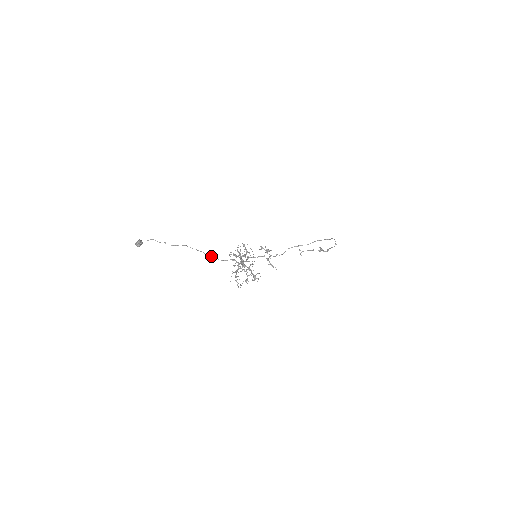
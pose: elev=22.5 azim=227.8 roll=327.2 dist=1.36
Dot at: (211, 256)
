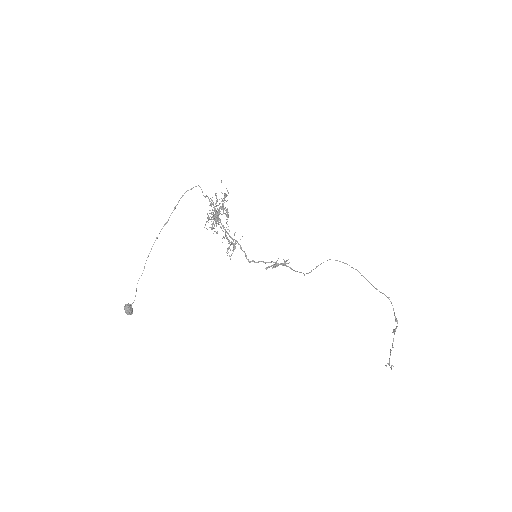
Dot at: (174, 208)
